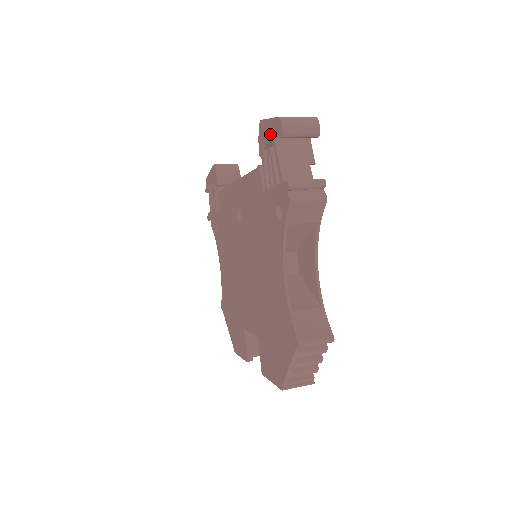
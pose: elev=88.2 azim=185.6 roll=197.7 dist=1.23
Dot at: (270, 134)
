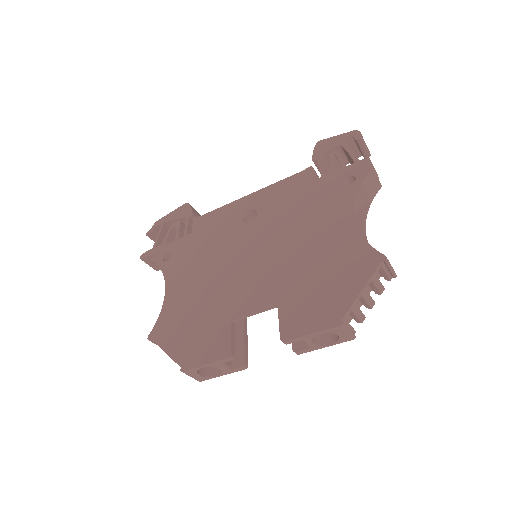
Dot at: (338, 142)
